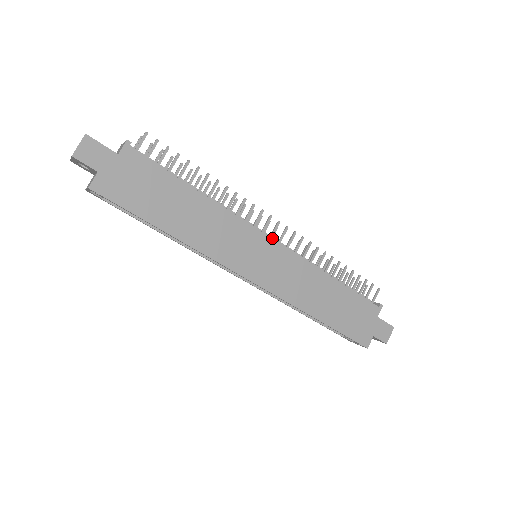
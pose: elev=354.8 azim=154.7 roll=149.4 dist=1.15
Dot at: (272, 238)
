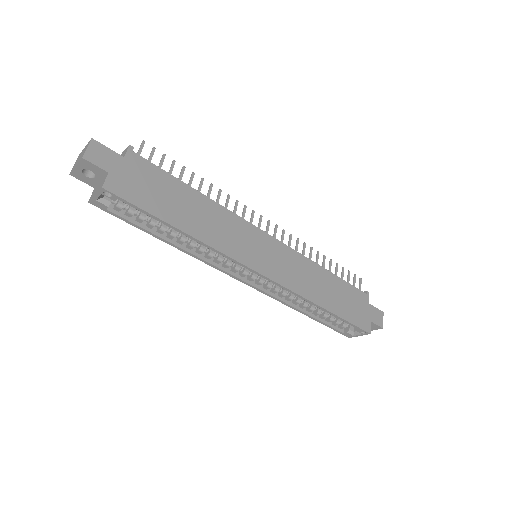
Dot at: occluded
